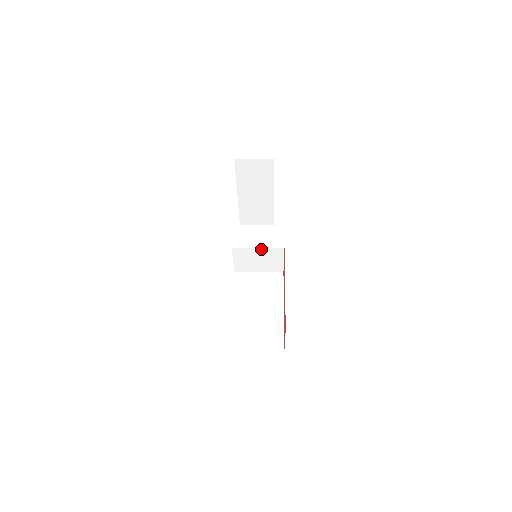
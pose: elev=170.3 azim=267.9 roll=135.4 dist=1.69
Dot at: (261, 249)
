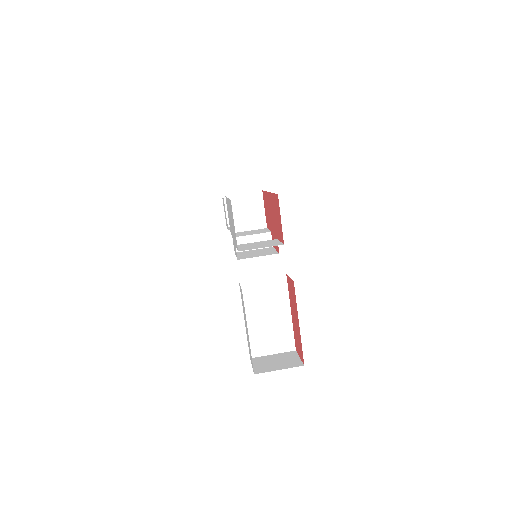
Dot at: occluded
